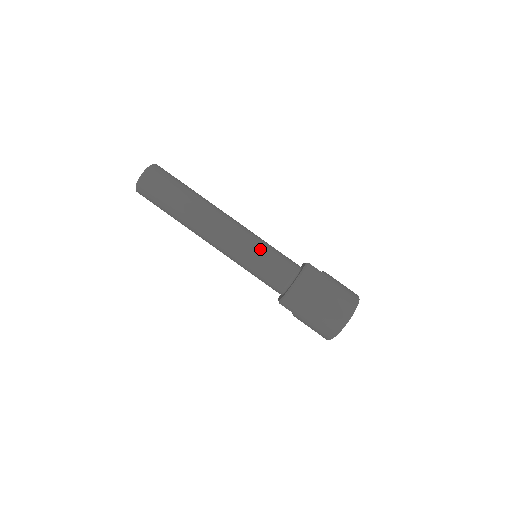
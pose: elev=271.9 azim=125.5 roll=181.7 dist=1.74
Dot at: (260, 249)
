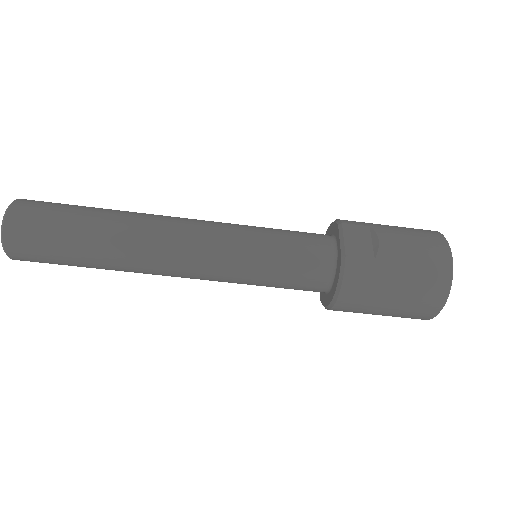
Dot at: (256, 270)
